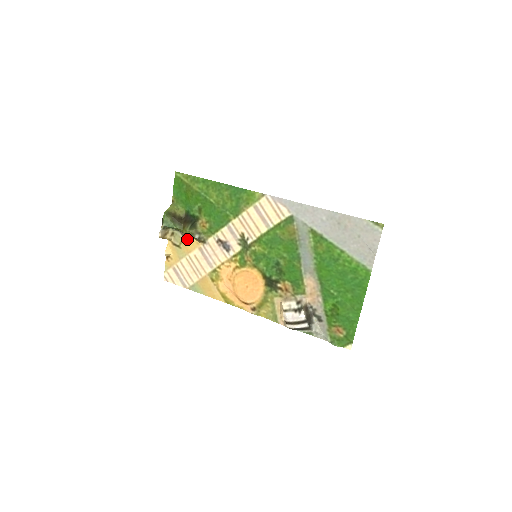
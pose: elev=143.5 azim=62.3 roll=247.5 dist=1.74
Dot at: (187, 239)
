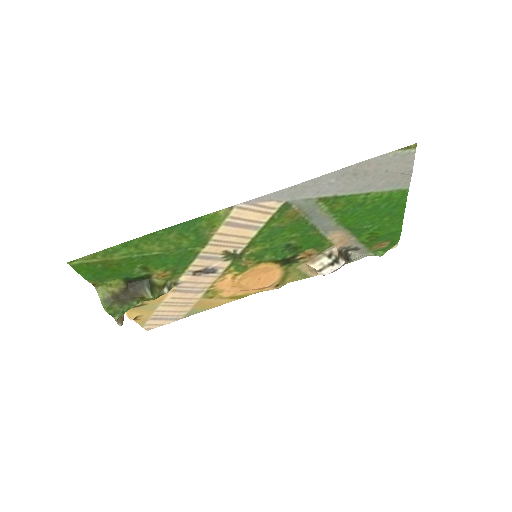
Dot at: occluded
